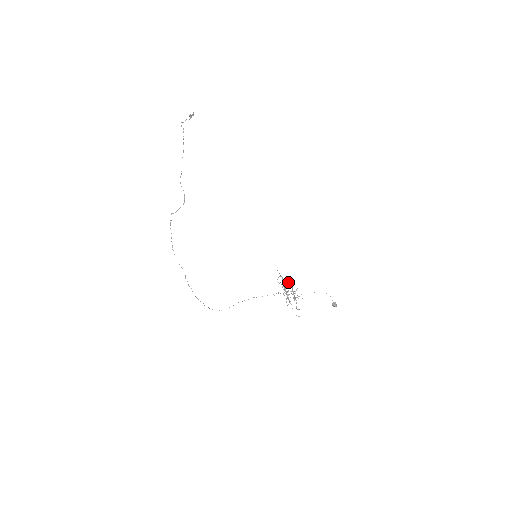
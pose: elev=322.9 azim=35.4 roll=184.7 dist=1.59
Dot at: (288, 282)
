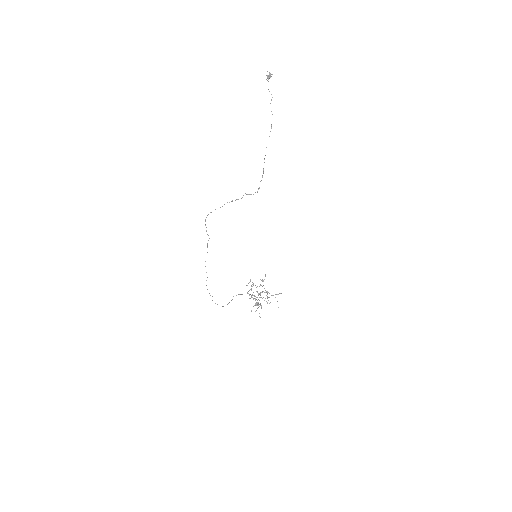
Dot at: (261, 285)
